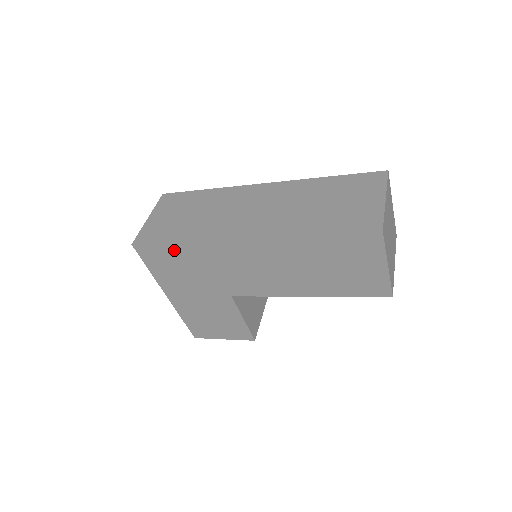
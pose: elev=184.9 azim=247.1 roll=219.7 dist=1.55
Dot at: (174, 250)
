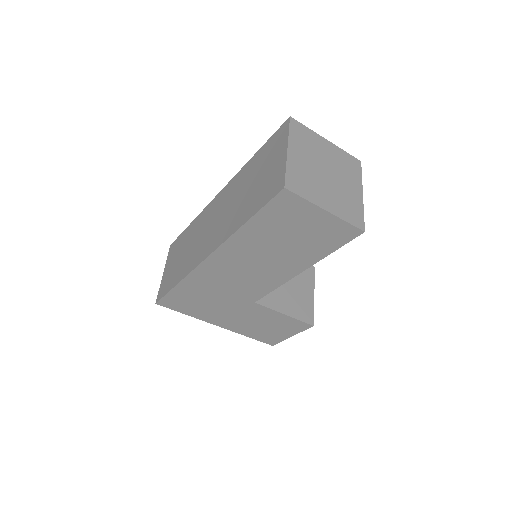
Dot at: (181, 292)
